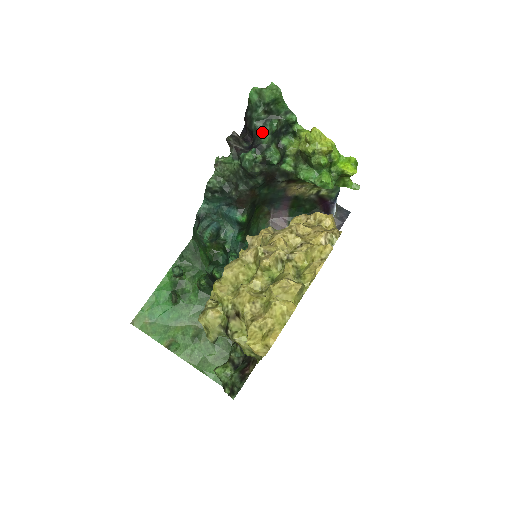
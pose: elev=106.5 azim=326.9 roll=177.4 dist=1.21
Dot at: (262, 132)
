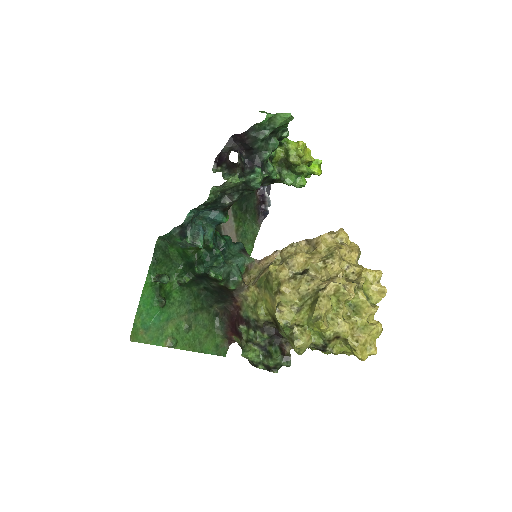
Dot at: (265, 151)
